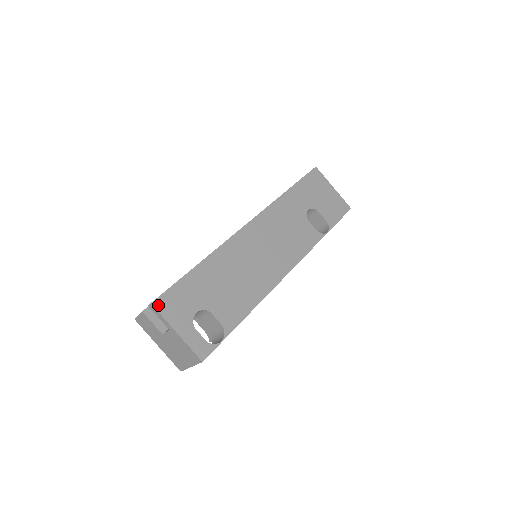
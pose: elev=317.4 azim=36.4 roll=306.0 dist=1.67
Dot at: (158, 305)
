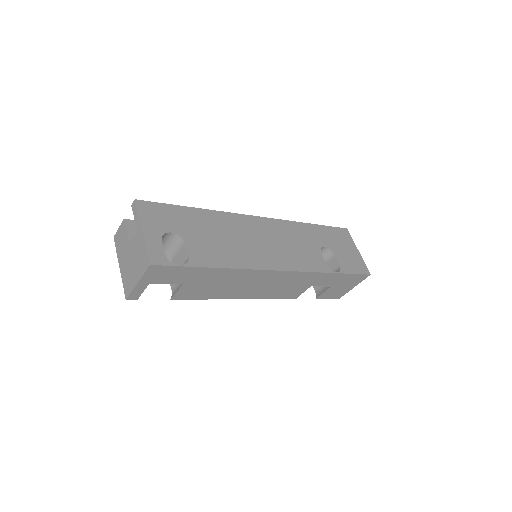
Dot at: (140, 205)
